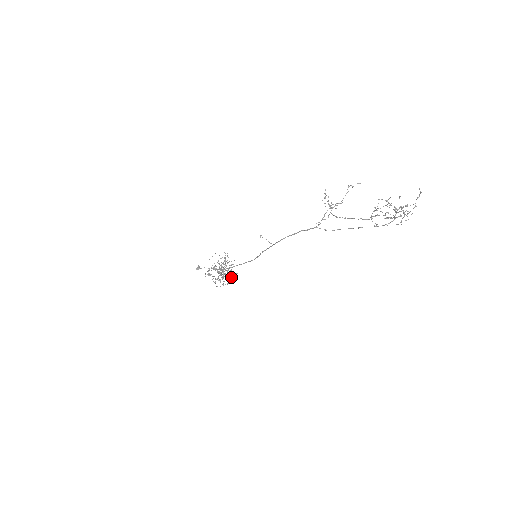
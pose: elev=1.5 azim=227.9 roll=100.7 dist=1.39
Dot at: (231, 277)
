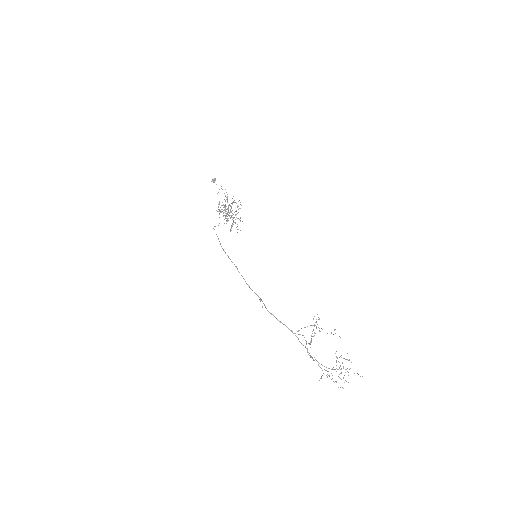
Dot at: (232, 225)
